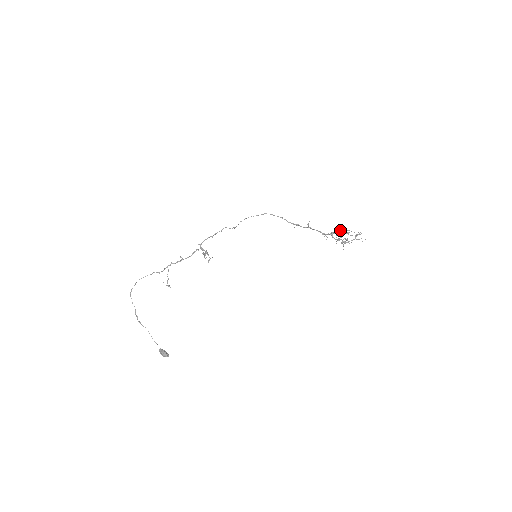
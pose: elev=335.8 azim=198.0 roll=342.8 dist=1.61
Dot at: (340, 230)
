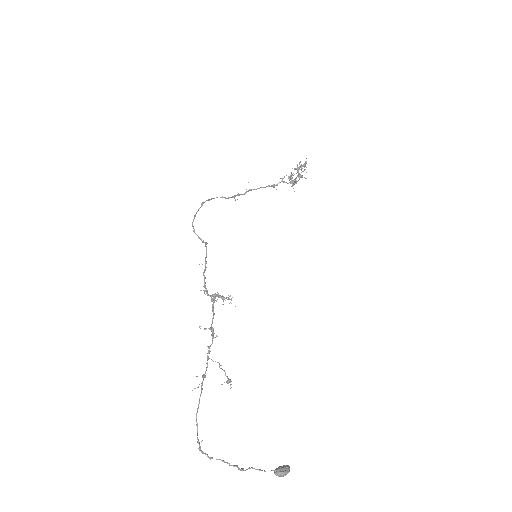
Dot at: (295, 168)
